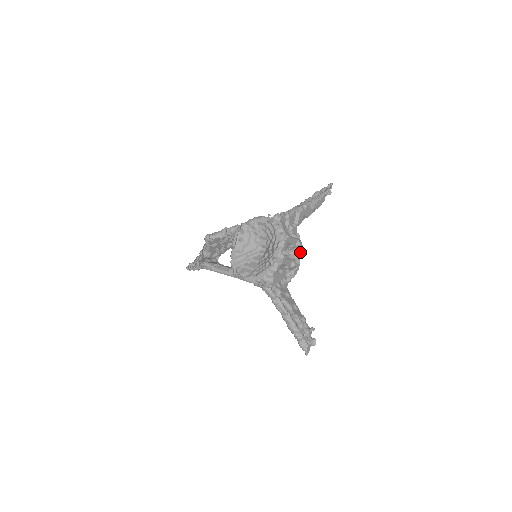
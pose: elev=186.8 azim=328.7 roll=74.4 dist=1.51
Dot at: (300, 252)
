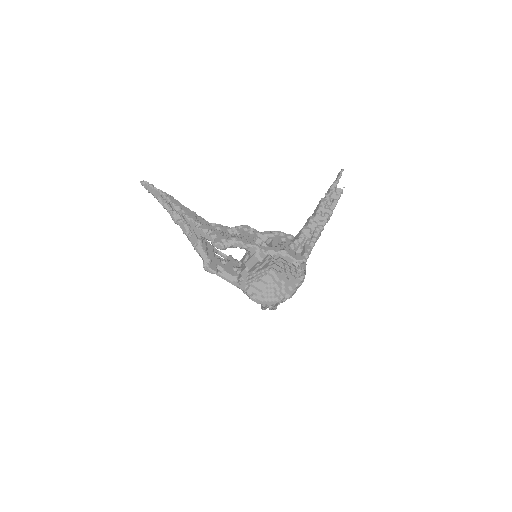
Dot at: occluded
